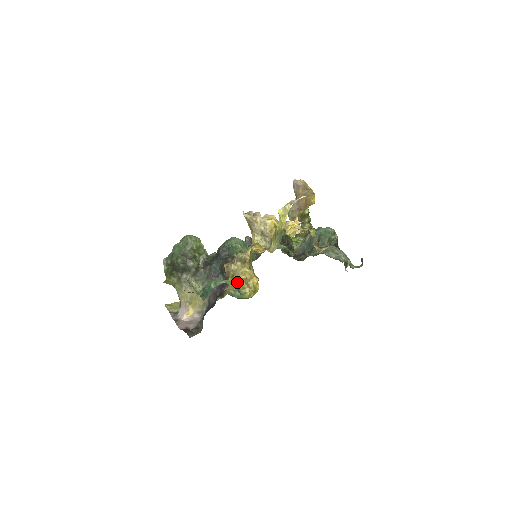
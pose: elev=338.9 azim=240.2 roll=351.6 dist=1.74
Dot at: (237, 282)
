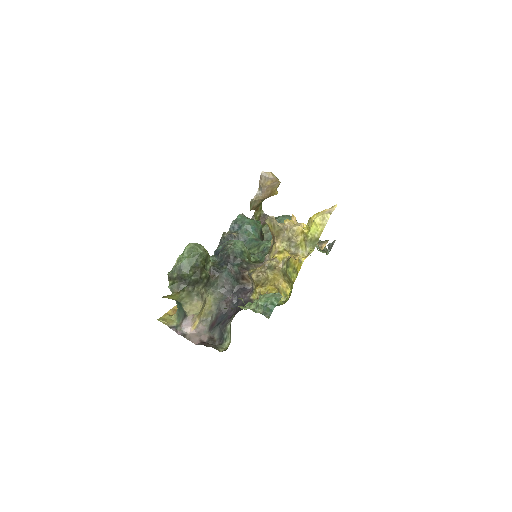
Dot at: (270, 290)
